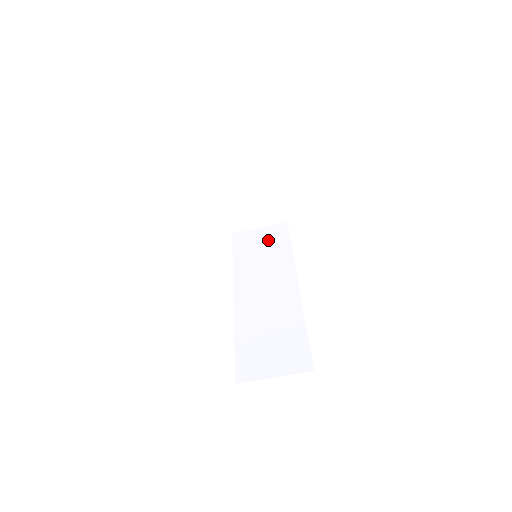
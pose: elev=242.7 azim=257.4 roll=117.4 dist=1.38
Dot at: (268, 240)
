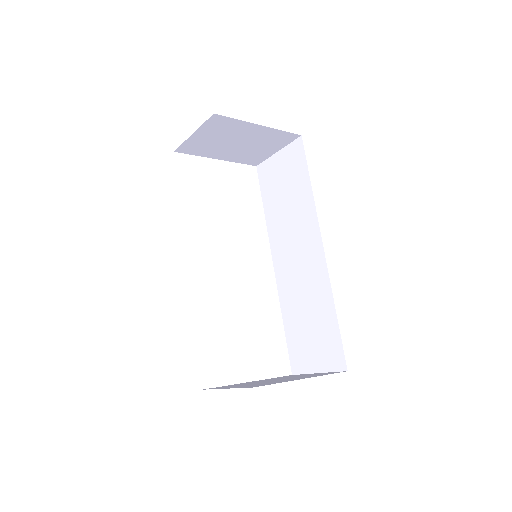
Dot at: (288, 174)
